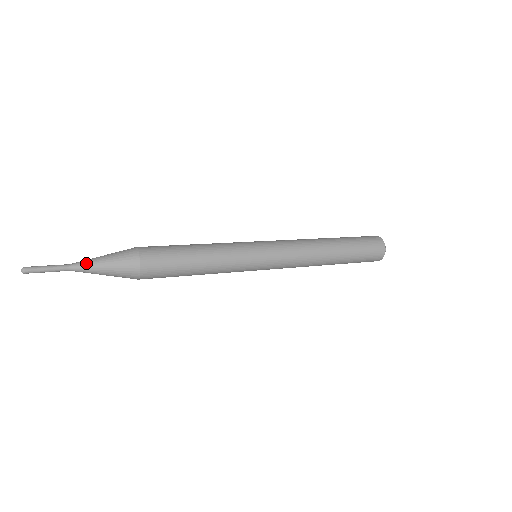
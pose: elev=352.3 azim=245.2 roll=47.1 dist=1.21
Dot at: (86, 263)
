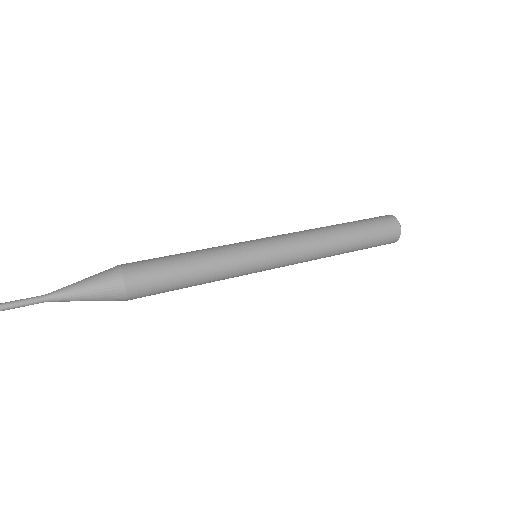
Dot at: (65, 299)
